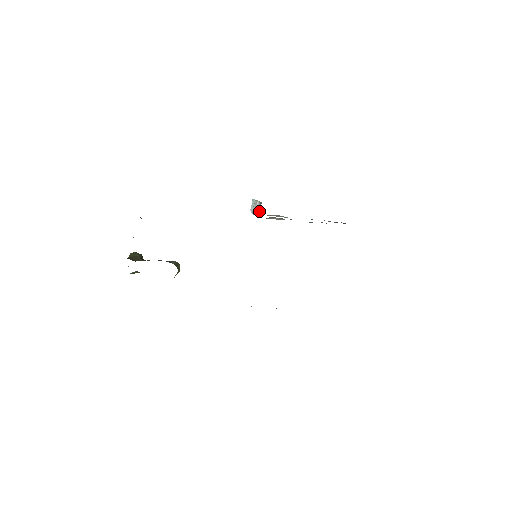
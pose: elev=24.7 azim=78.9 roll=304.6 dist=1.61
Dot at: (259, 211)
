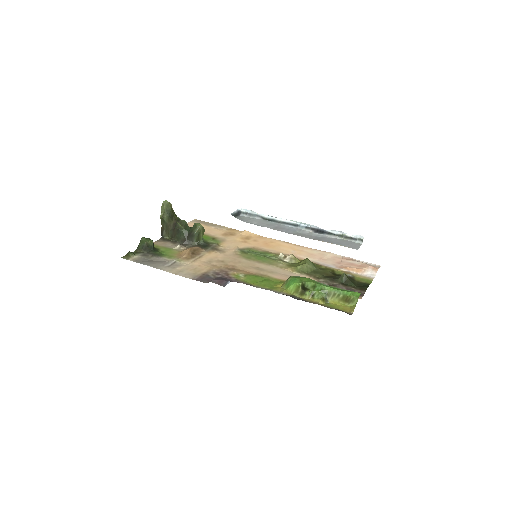
Dot at: occluded
